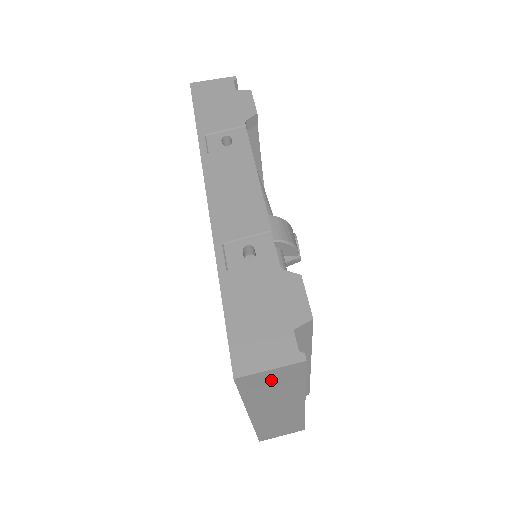
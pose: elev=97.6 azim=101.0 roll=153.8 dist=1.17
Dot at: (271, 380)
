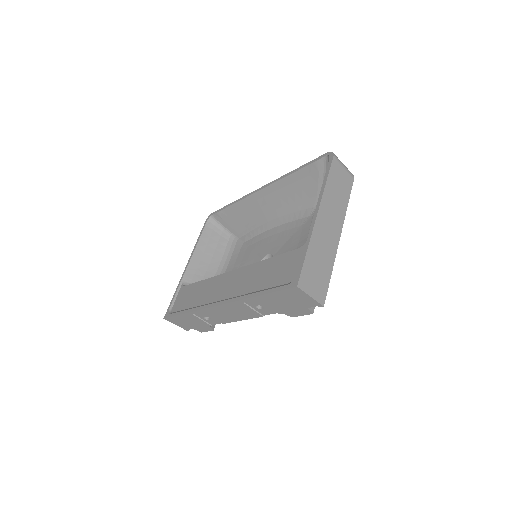
Dot at: occluded
